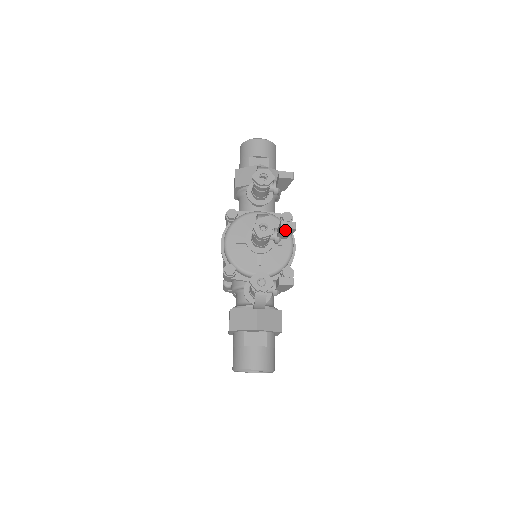
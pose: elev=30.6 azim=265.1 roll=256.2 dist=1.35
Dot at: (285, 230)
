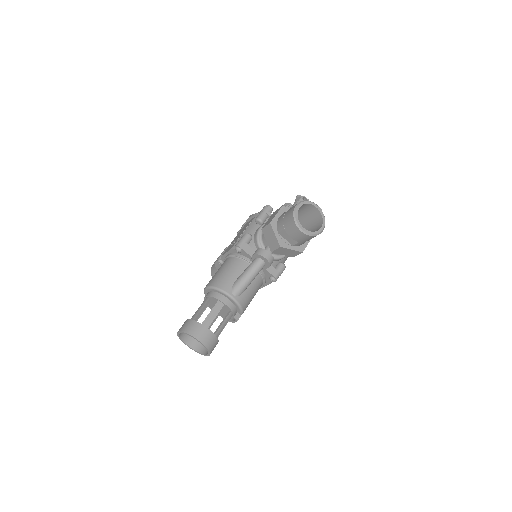
Dot at: occluded
